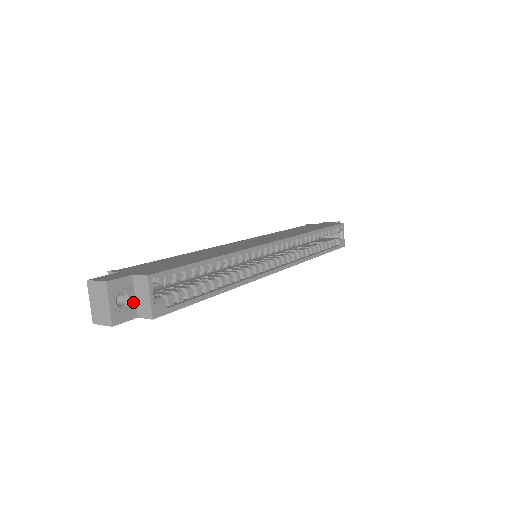
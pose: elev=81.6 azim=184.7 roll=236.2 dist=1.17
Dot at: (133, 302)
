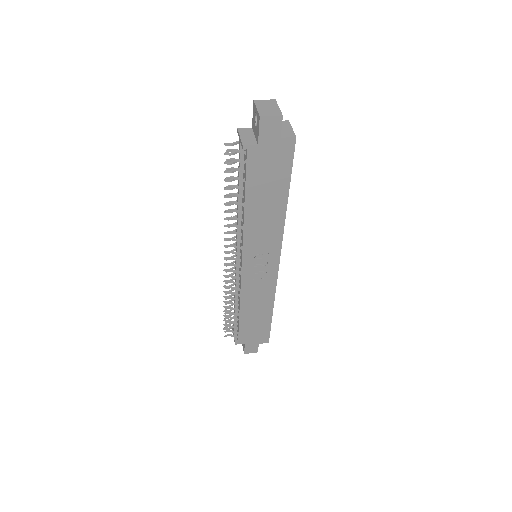
Dot at: occluded
